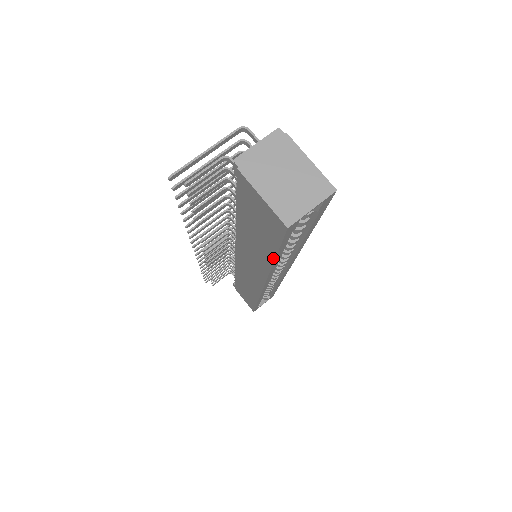
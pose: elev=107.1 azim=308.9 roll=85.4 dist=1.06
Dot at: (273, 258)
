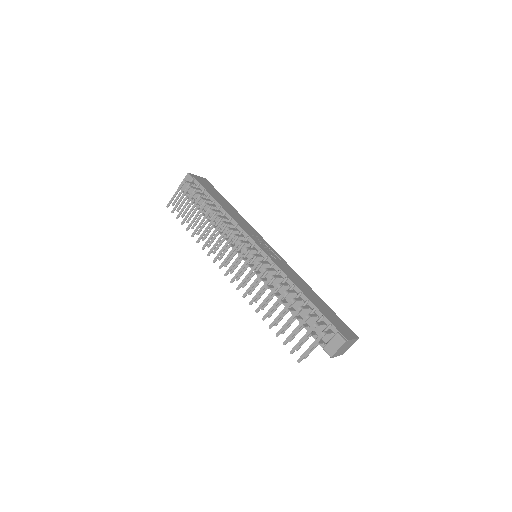
Dot at: occluded
